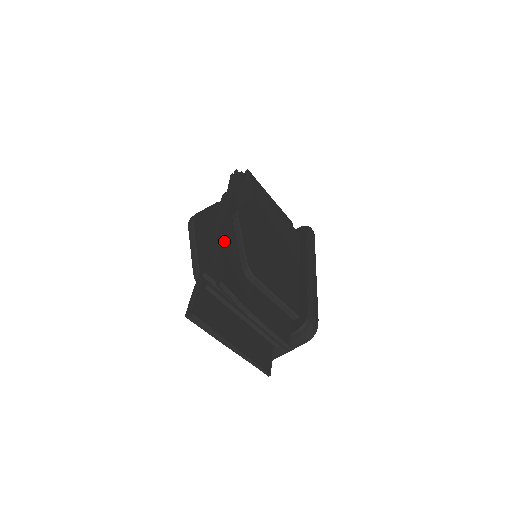
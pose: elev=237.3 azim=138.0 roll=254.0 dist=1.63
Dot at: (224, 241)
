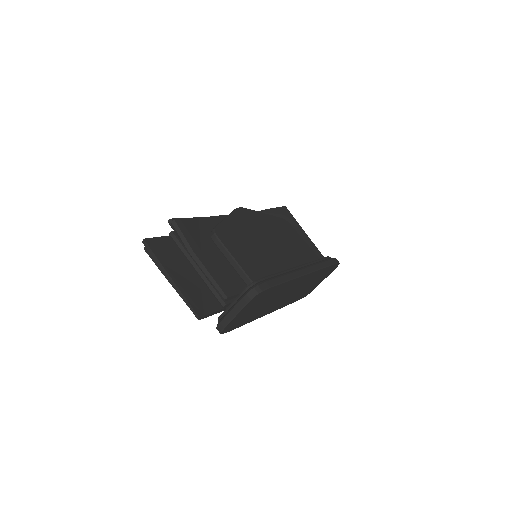
Dot at: occluded
